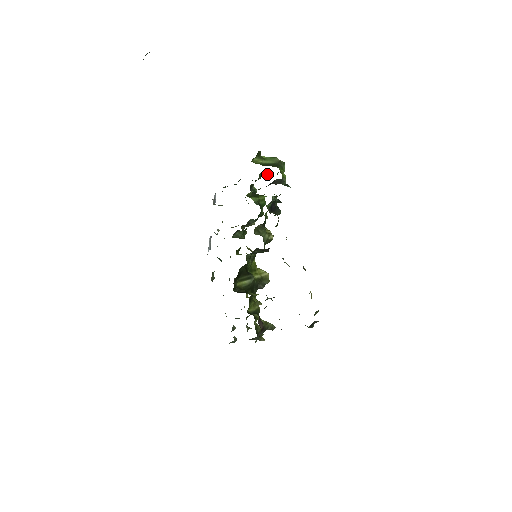
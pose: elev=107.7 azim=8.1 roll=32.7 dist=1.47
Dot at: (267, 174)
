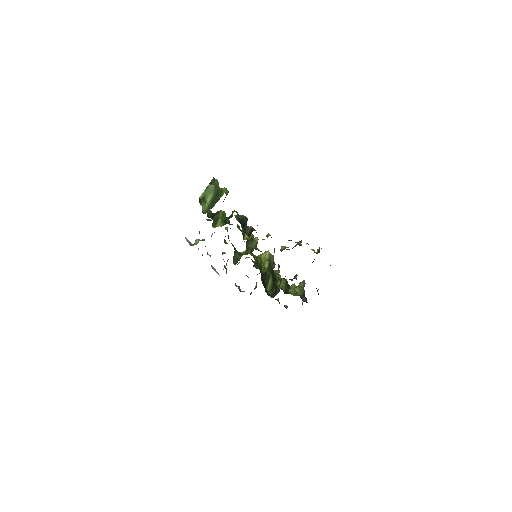
Dot at: occluded
